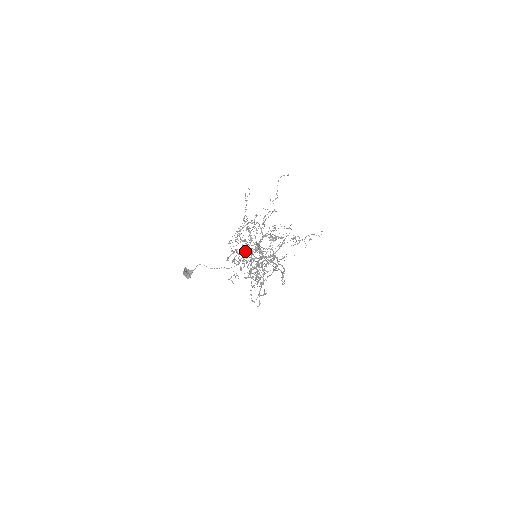
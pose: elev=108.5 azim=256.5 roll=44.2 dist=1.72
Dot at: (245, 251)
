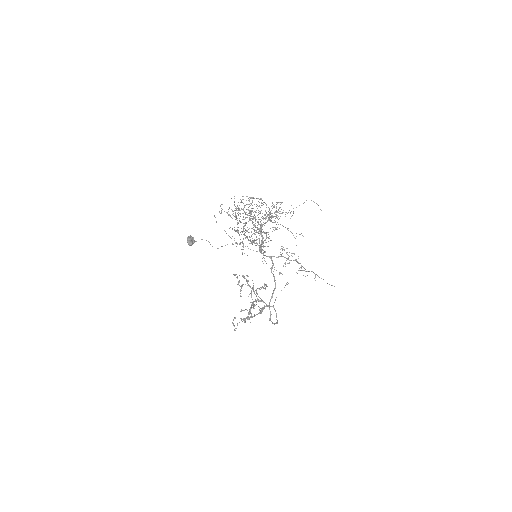
Dot at: occluded
